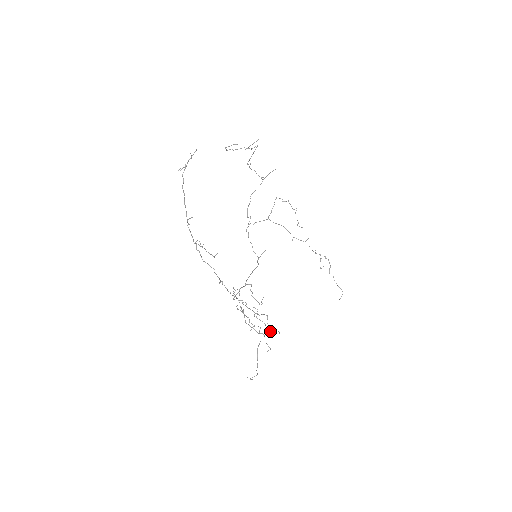
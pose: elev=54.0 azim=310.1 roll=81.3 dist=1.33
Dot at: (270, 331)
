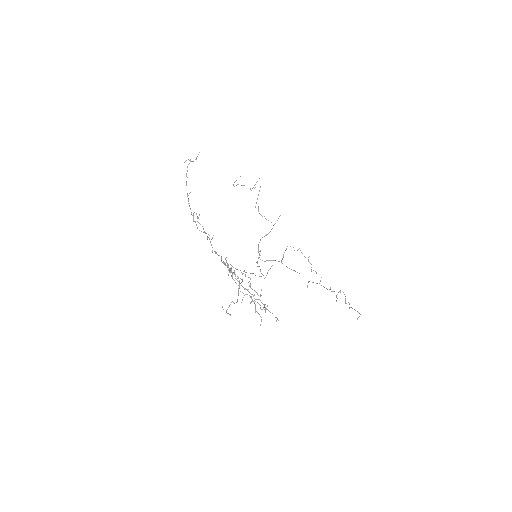
Dot at: (265, 309)
